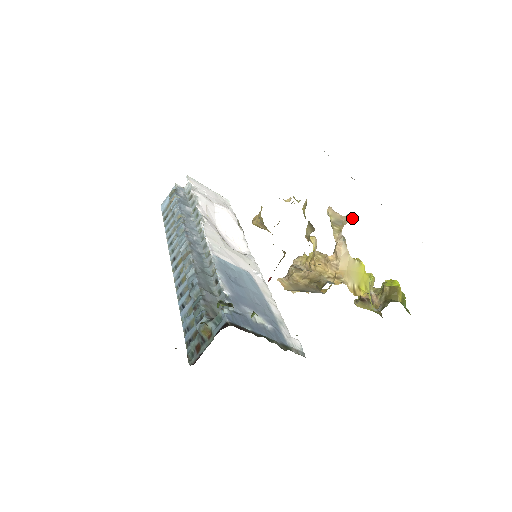
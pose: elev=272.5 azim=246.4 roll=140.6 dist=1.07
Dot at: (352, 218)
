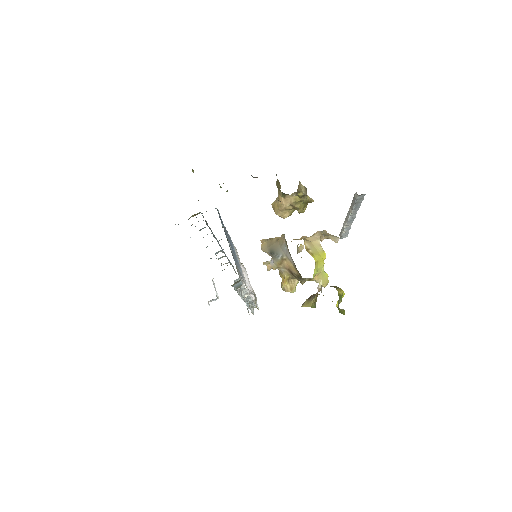
Dot at: (336, 239)
